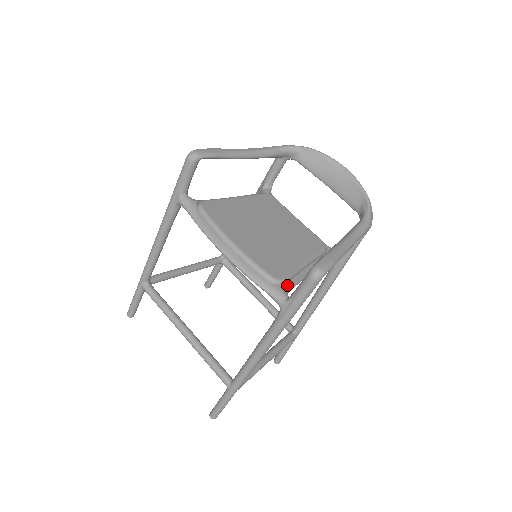
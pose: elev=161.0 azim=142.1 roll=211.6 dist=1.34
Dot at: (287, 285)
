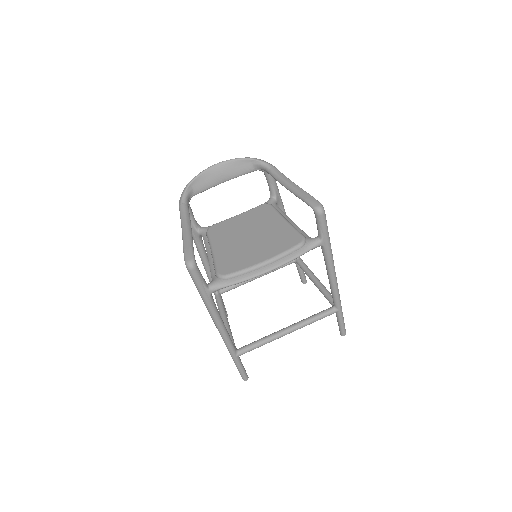
Dot at: (305, 236)
